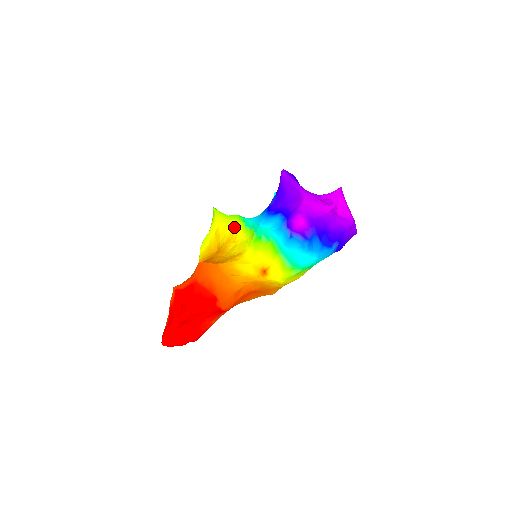
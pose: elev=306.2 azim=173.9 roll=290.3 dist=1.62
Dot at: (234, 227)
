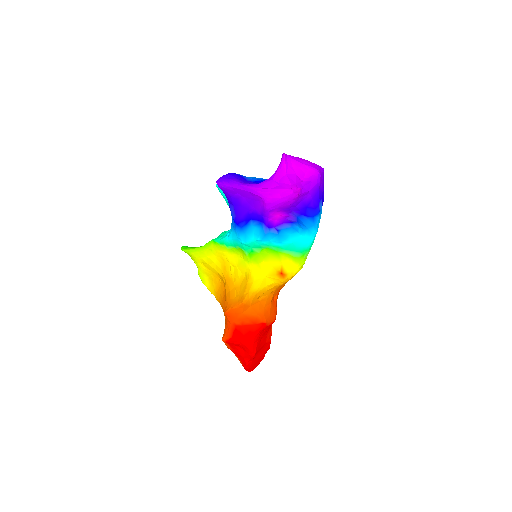
Dot at: (217, 253)
